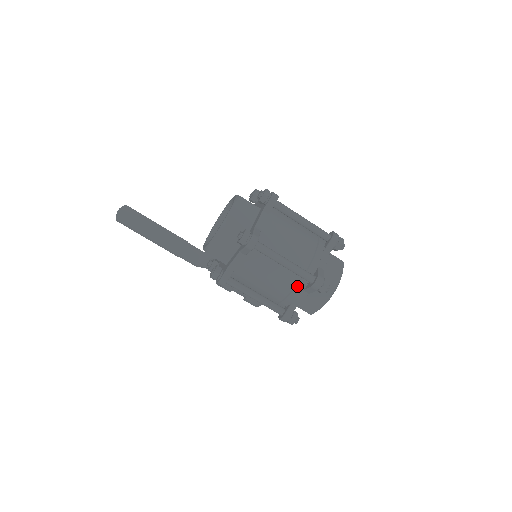
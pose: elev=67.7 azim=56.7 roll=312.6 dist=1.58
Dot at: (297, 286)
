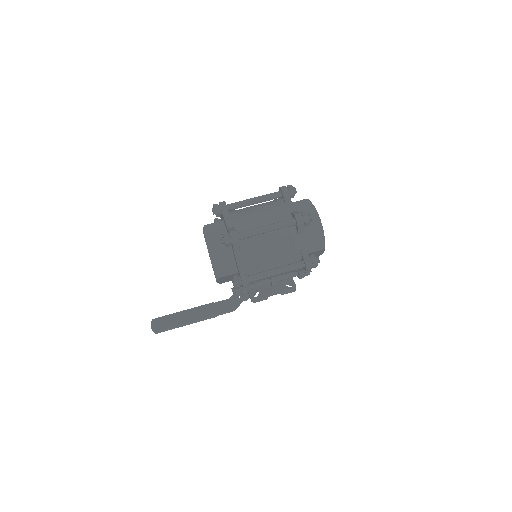
Dot at: (291, 236)
